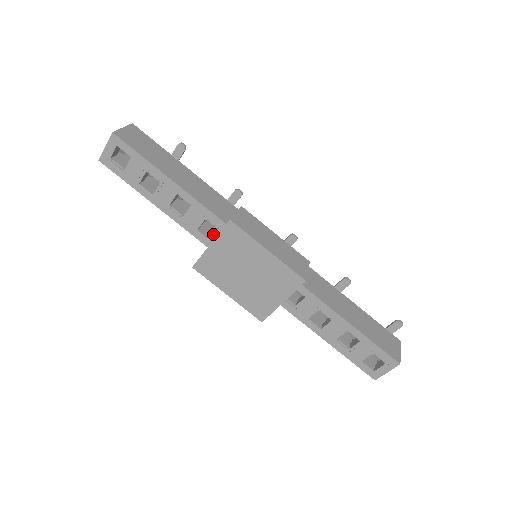
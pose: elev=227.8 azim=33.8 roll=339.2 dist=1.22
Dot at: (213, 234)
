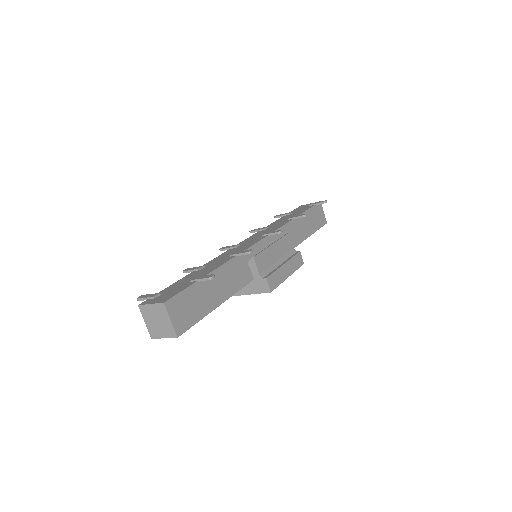
Dot at: occluded
